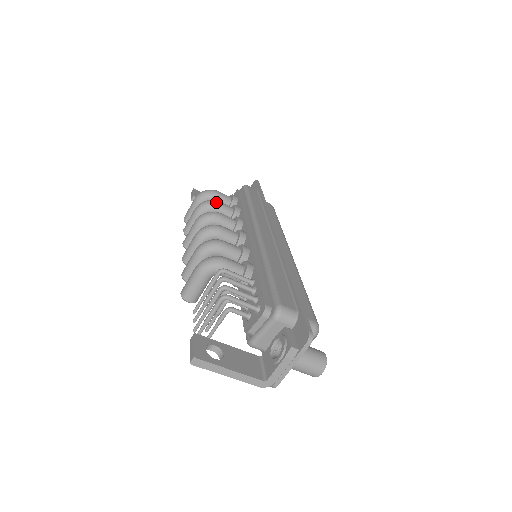
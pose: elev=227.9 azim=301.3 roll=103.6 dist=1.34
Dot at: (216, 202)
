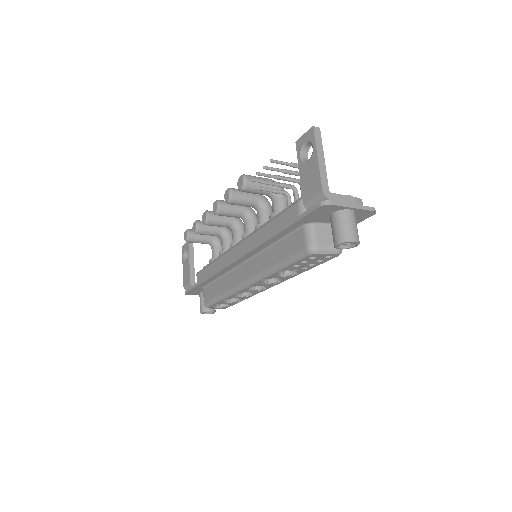
Dot at: occluded
